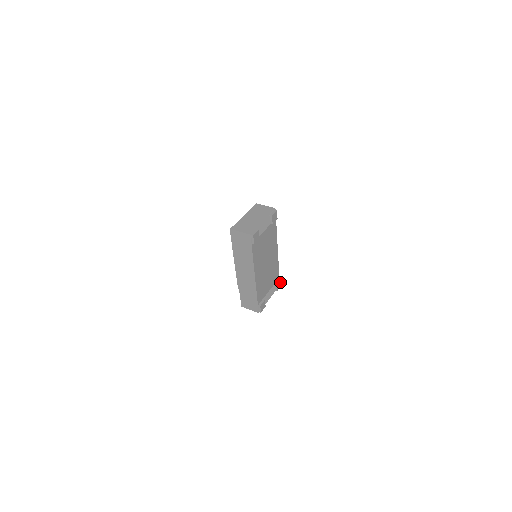
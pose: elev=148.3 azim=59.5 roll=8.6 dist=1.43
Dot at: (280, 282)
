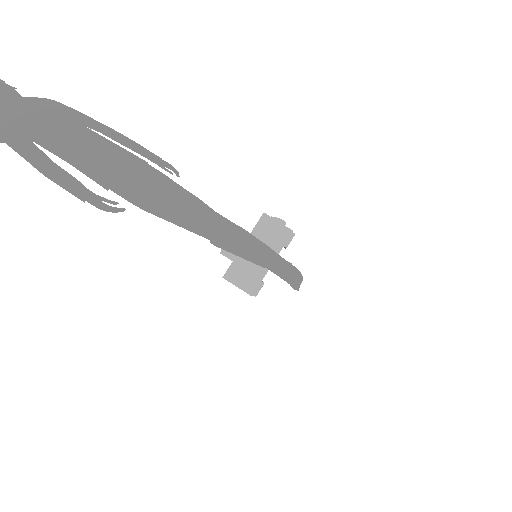
Dot at: occluded
